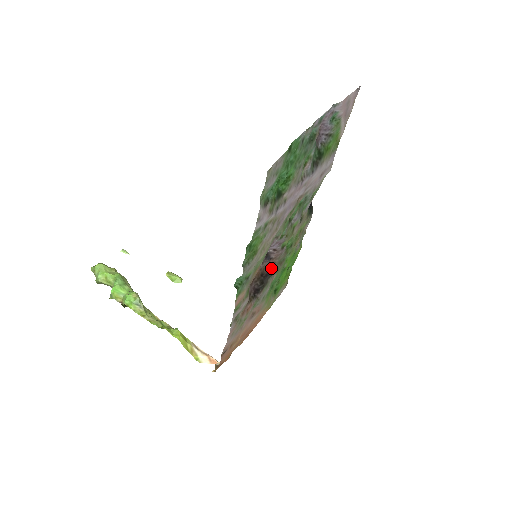
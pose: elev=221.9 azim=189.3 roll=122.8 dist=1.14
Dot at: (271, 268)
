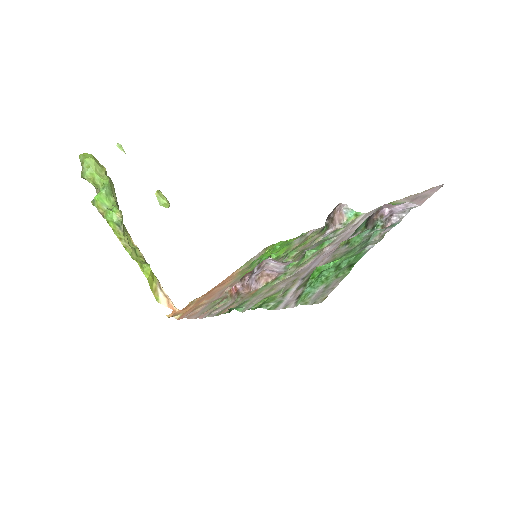
Dot at: occluded
